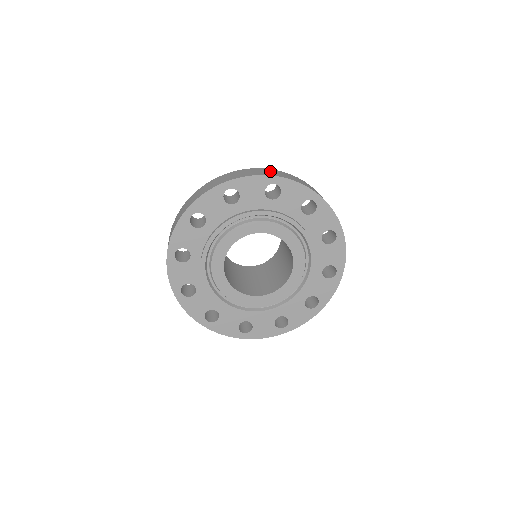
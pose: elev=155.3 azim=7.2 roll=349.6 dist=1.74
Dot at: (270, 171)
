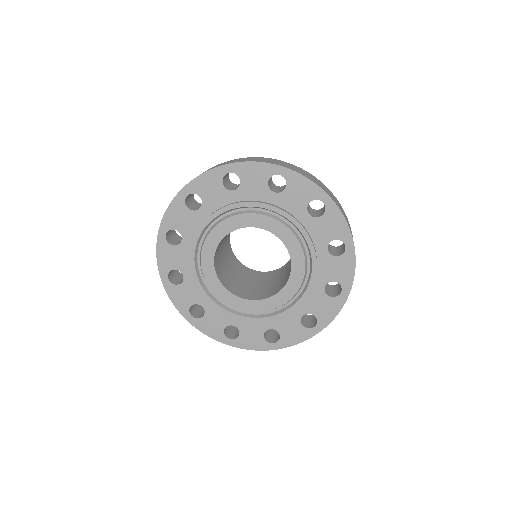
Dot at: occluded
